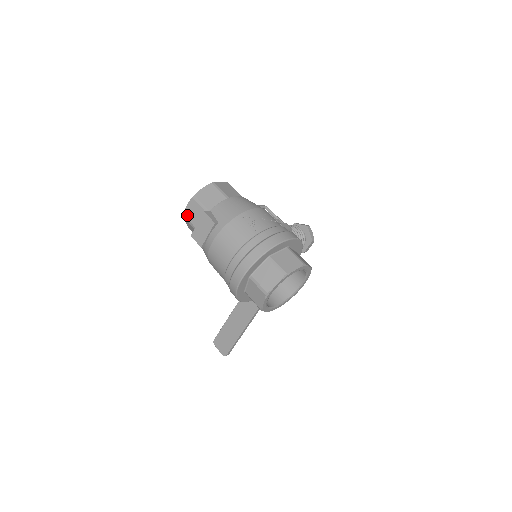
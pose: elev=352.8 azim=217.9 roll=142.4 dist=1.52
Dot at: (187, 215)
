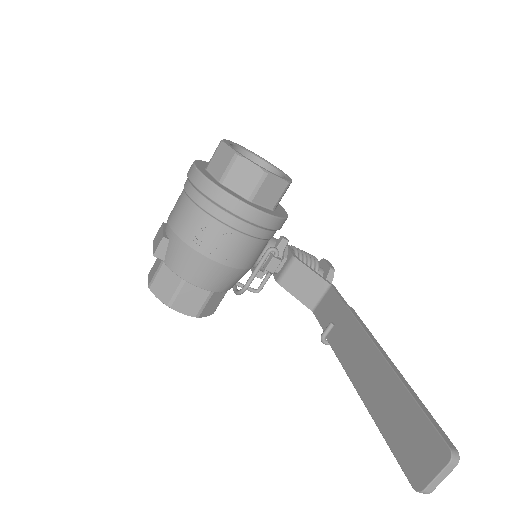
Dot at: (150, 280)
